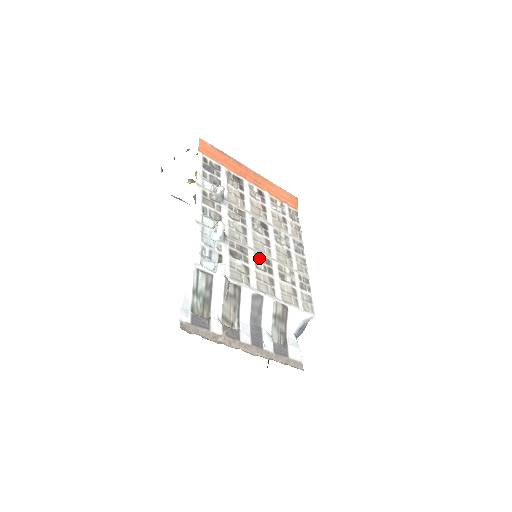
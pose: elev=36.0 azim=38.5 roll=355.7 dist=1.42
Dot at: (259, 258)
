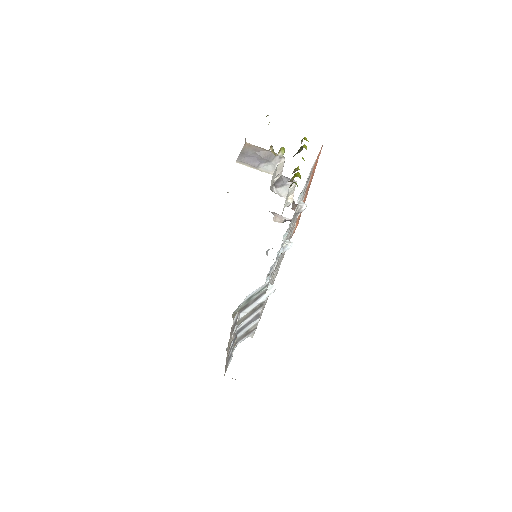
Dot at: occluded
